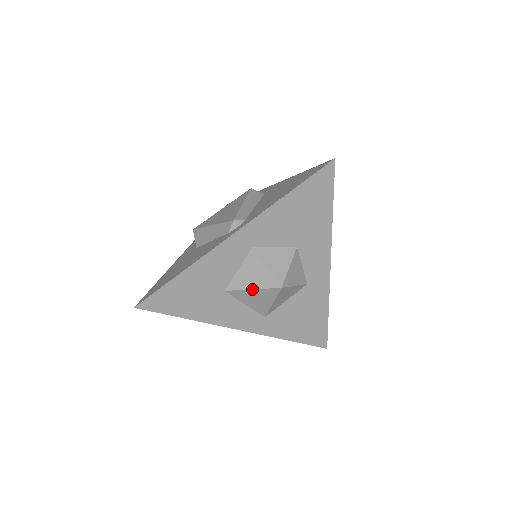
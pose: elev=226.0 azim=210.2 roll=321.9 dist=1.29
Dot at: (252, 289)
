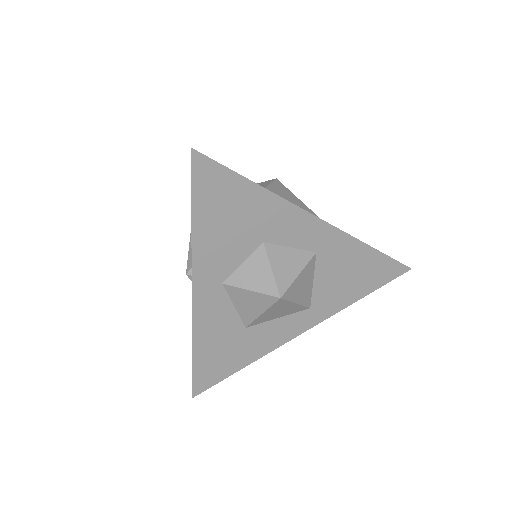
Dot at: (261, 314)
